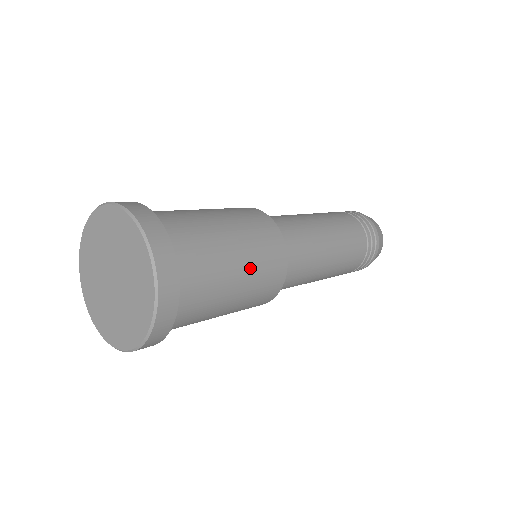
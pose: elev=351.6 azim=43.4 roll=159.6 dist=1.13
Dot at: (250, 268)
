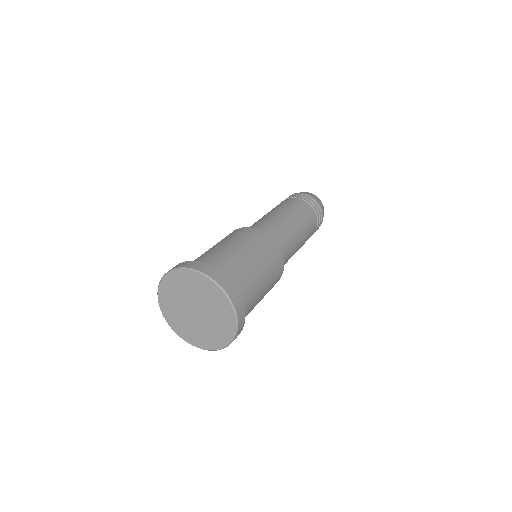
Dot at: (268, 278)
